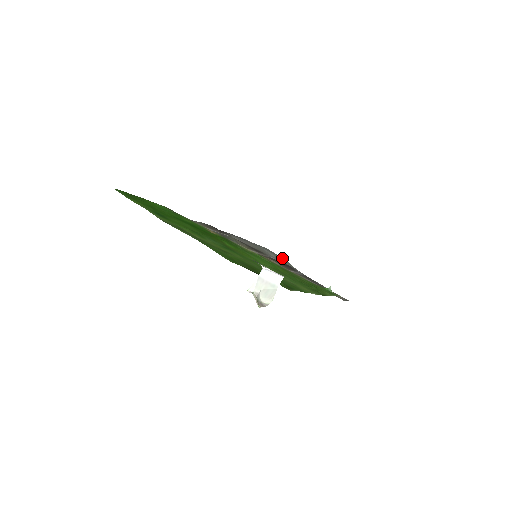
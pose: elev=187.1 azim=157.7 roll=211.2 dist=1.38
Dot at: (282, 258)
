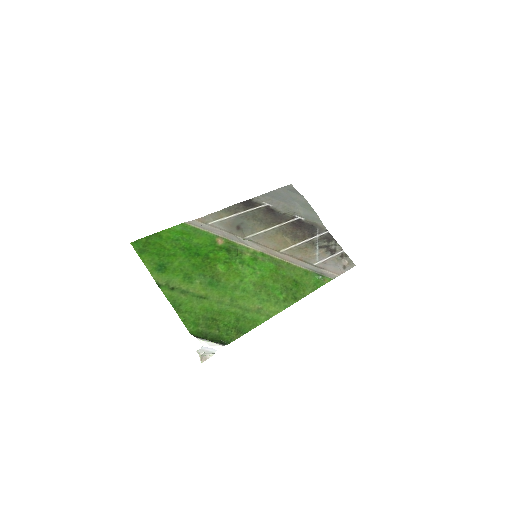
Dot at: (313, 211)
